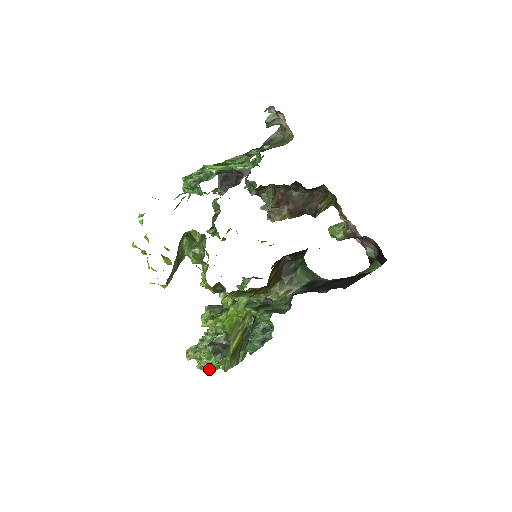
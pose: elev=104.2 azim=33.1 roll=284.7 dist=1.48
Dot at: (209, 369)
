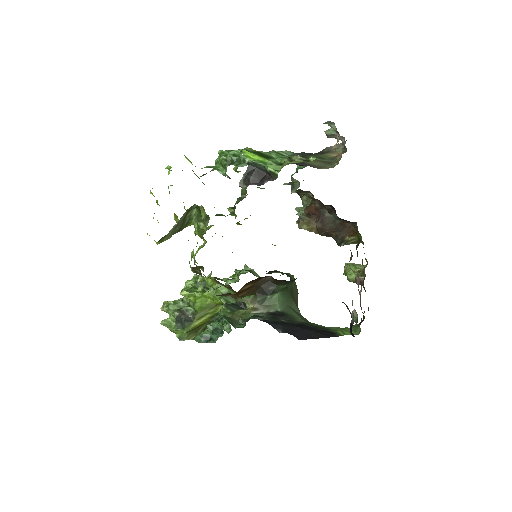
Dot at: (170, 329)
